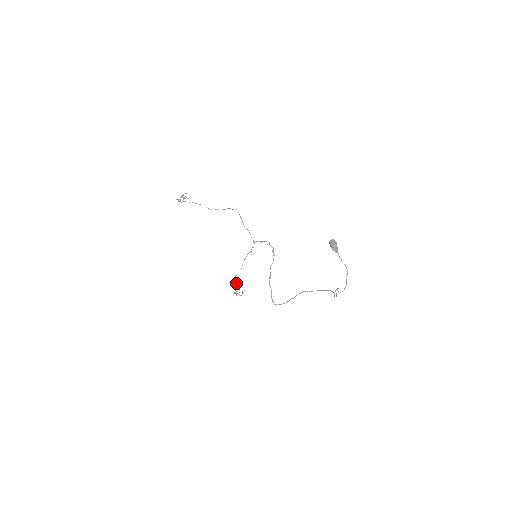
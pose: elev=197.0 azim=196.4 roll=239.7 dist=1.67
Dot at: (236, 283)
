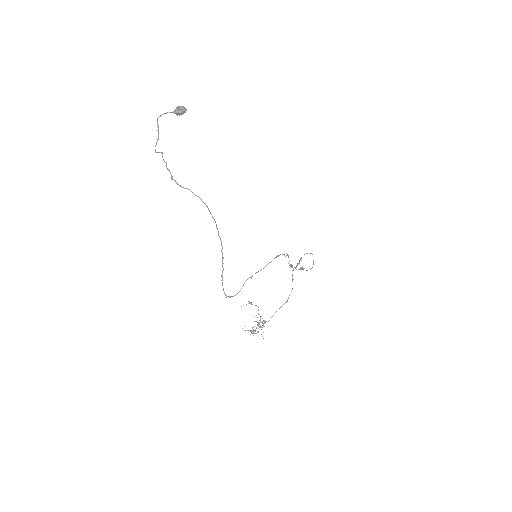
Dot at: occluded
